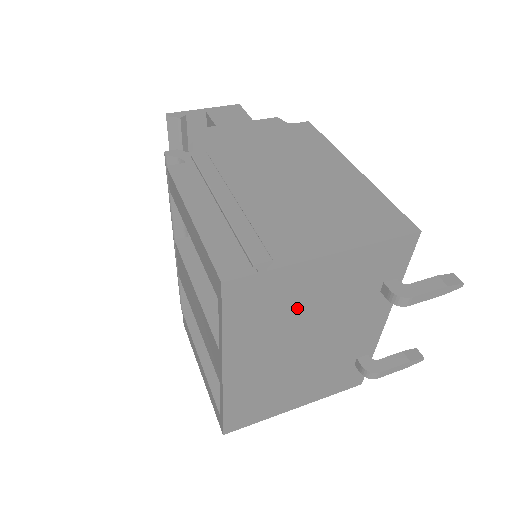
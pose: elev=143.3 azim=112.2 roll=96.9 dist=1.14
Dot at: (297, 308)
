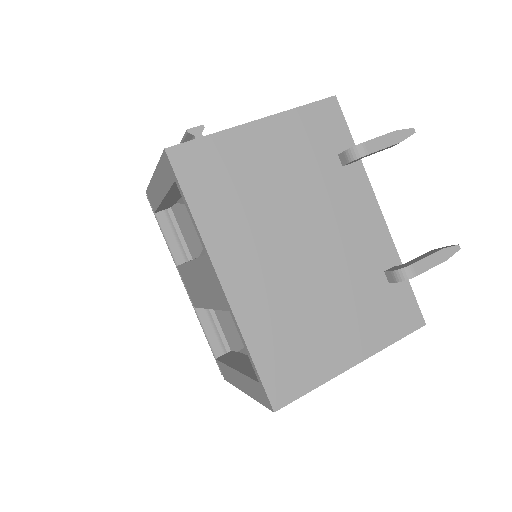
Dot at: (260, 185)
